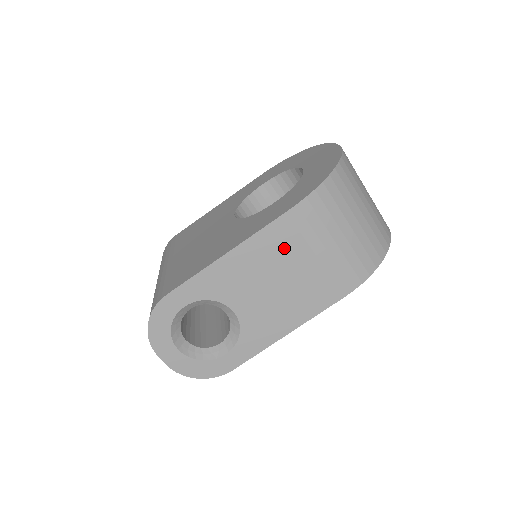
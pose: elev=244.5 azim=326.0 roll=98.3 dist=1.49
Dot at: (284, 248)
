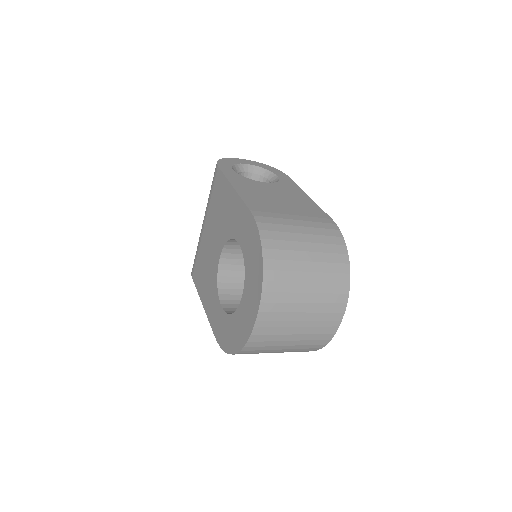
Dot at: occluded
